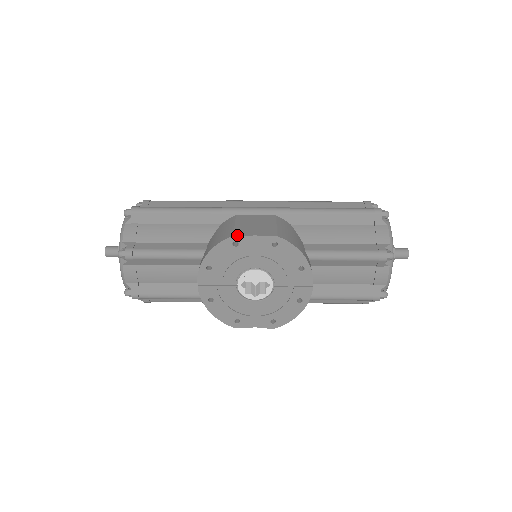
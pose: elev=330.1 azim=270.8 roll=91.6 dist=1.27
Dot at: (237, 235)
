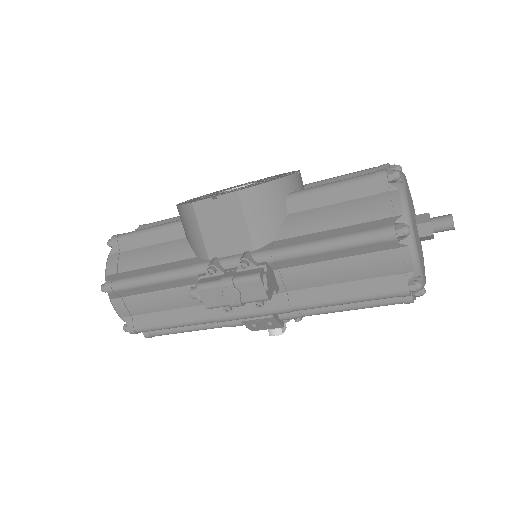
Dot at: occluded
